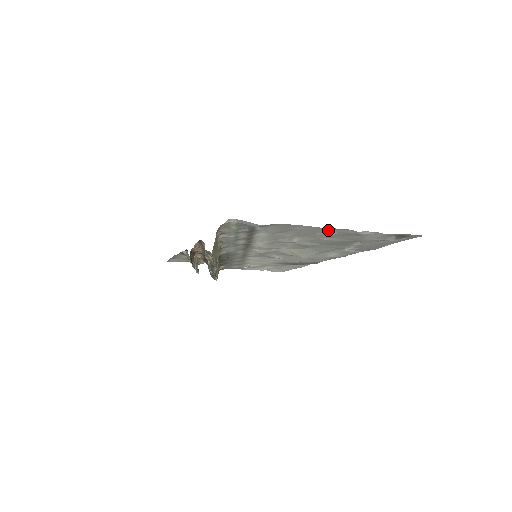
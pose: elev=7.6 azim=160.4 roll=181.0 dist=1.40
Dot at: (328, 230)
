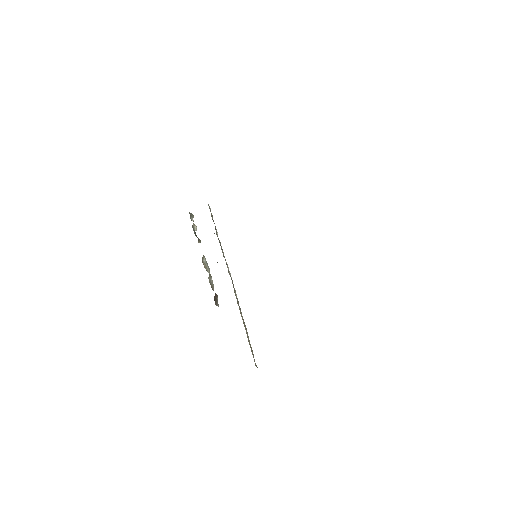
Dot at: occluded
